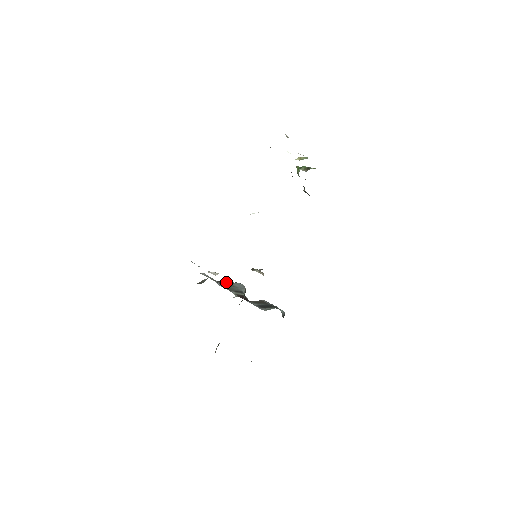
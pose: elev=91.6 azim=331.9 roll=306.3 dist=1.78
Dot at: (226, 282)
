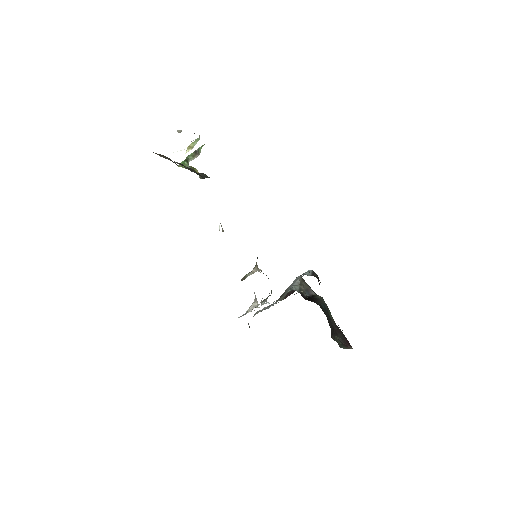
Dot at: (283, 293)
